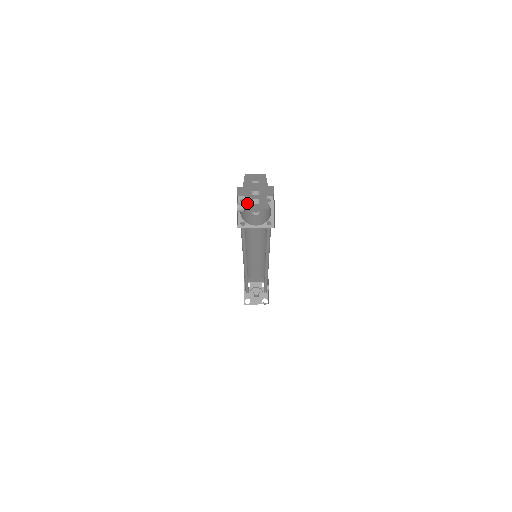
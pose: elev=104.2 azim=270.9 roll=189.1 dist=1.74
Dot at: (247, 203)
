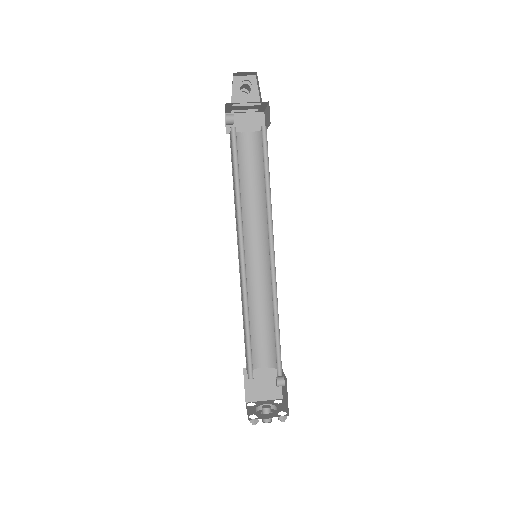
Dot at: (236, 94)
